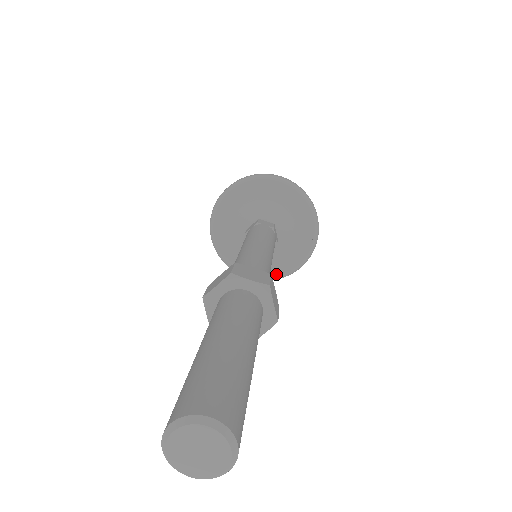
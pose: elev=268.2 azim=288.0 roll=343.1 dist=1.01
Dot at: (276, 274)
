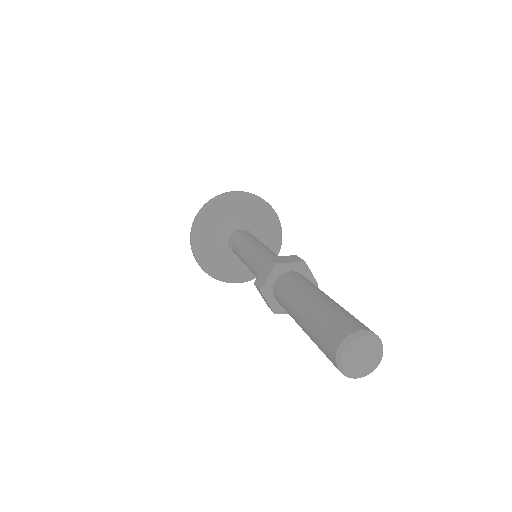
Dot at: (221, 276)
